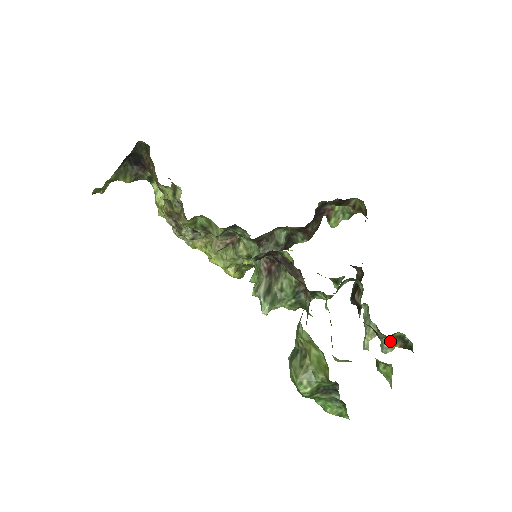
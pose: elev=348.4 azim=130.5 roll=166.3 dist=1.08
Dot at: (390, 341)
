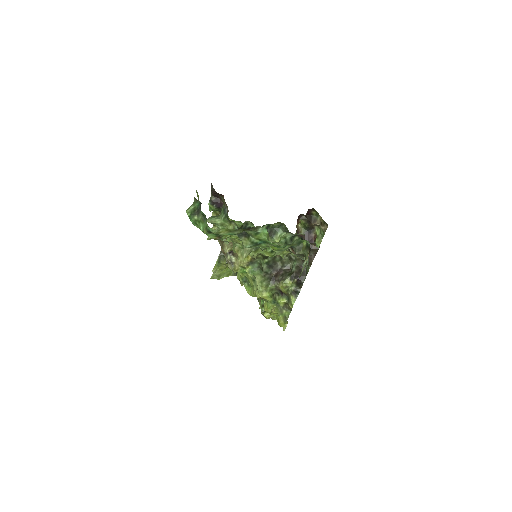
Dot at: (307, 258)
